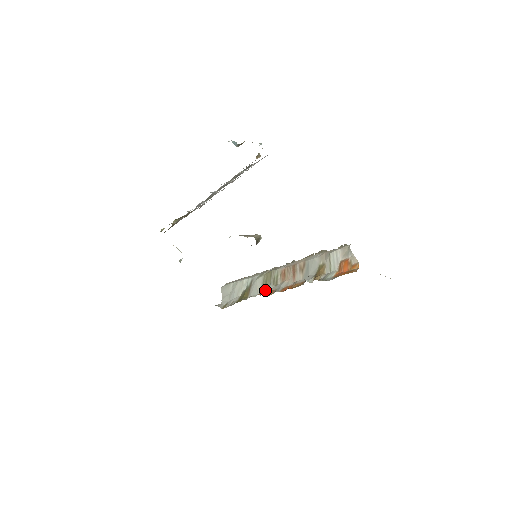
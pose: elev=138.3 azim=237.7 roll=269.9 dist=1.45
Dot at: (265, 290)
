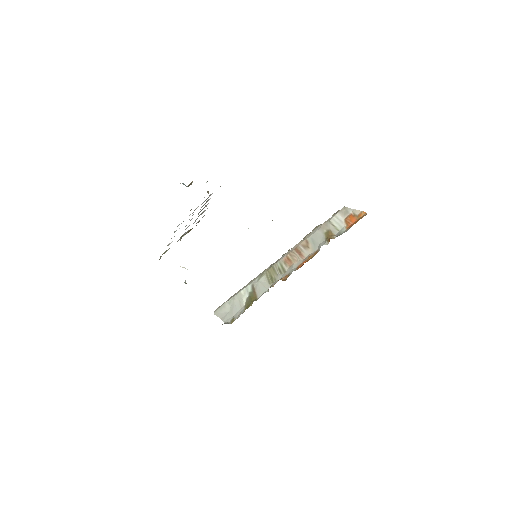
Dot at: (275, 282)
